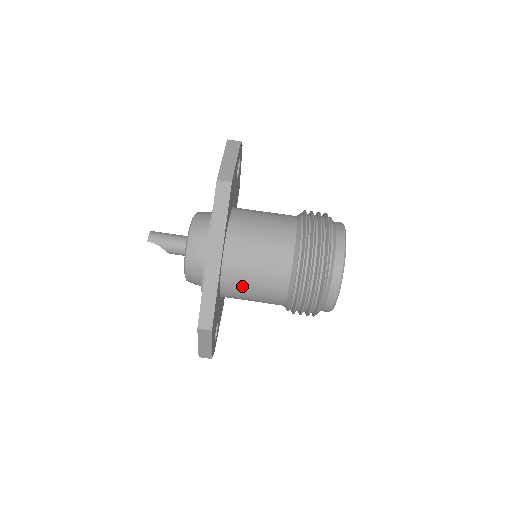
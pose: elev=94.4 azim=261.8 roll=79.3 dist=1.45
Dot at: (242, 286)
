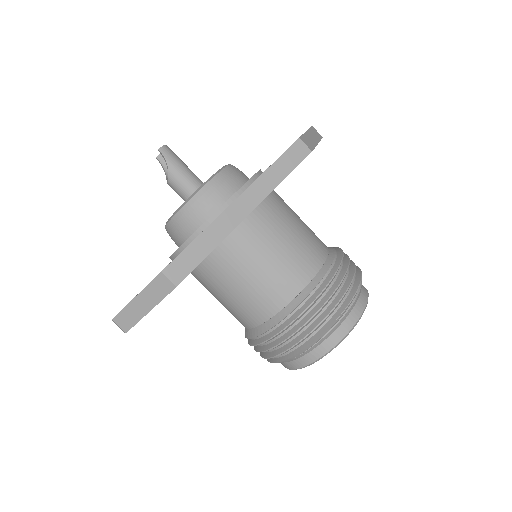
Dot at: (239, 266)
